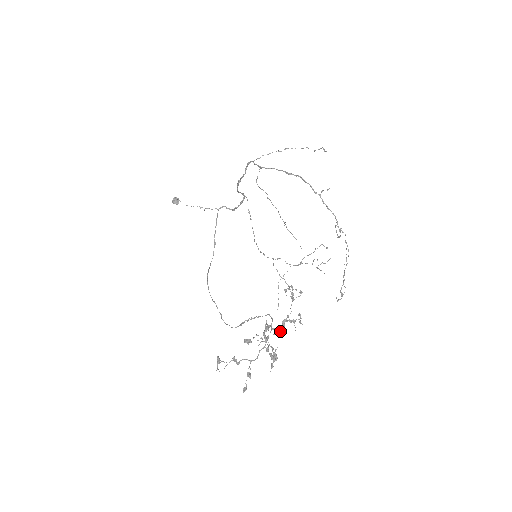
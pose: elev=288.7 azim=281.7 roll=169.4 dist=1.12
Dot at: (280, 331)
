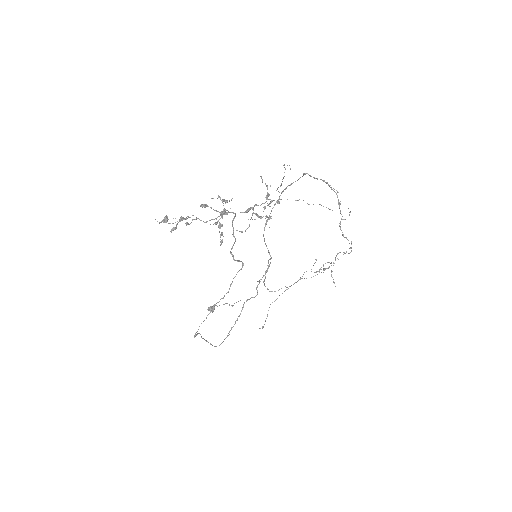
Dot at: occluded
